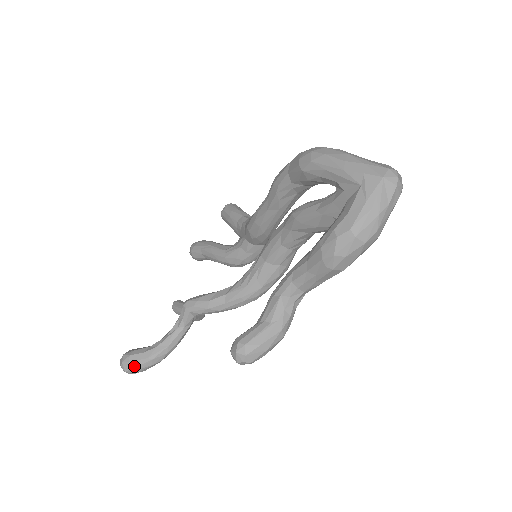
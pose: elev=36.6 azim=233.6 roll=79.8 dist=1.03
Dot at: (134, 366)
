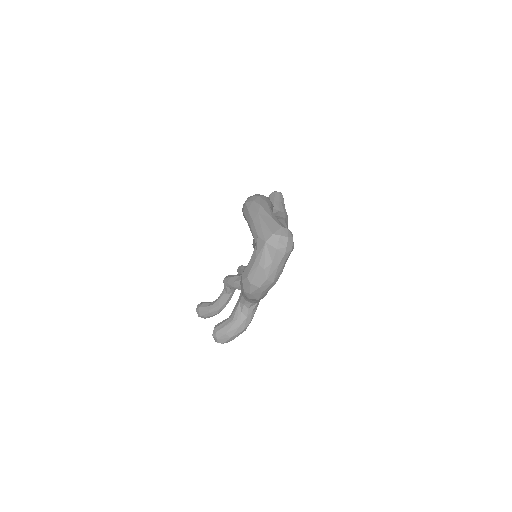
Dot at: (202, 314)
